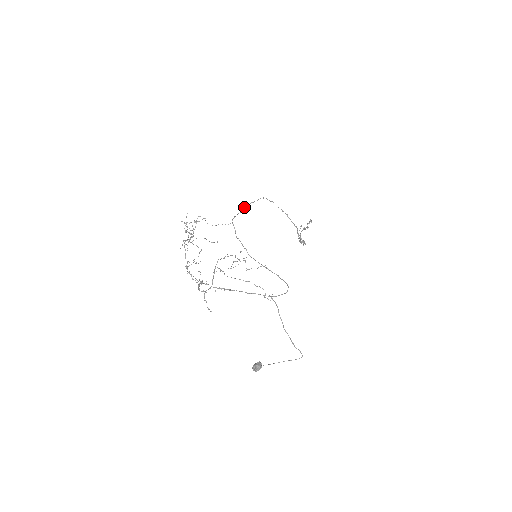
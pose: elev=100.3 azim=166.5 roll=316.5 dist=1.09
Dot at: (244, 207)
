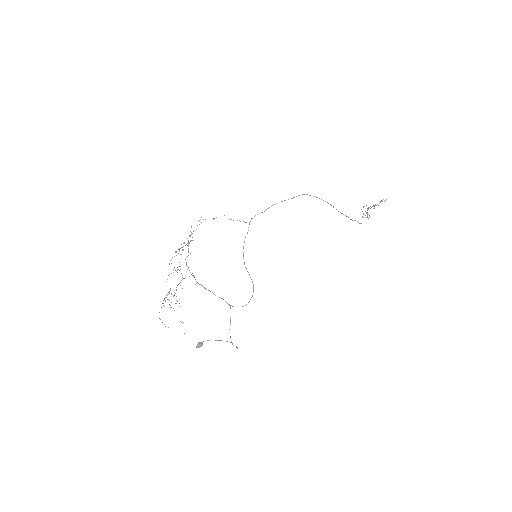
Dot at: occluded
